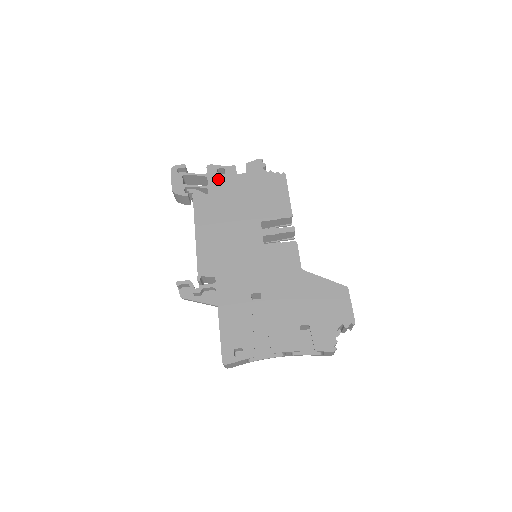
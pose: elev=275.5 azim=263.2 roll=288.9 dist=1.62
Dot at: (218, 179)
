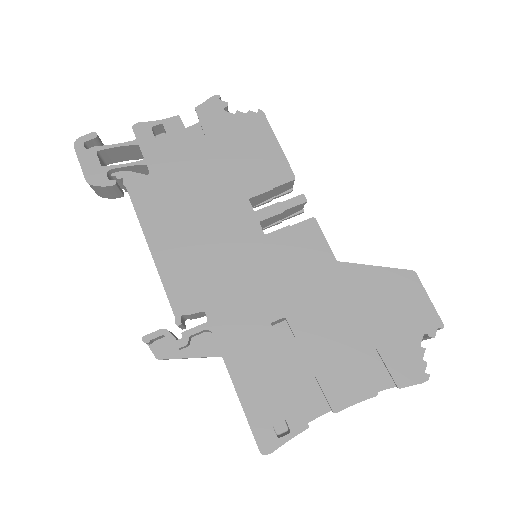
Dot at: (158, 144)
